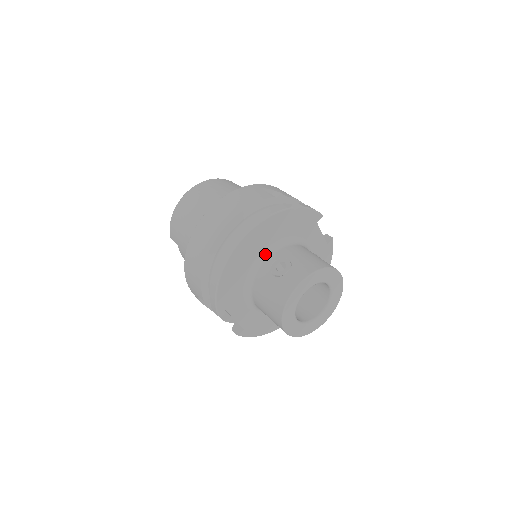
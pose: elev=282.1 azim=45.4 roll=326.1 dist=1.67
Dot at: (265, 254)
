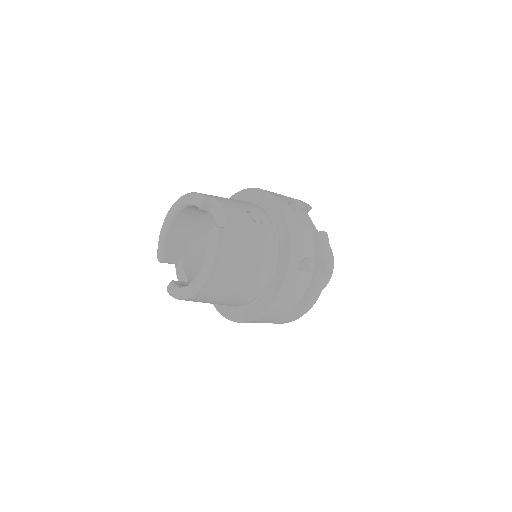
Dot at: occluded
